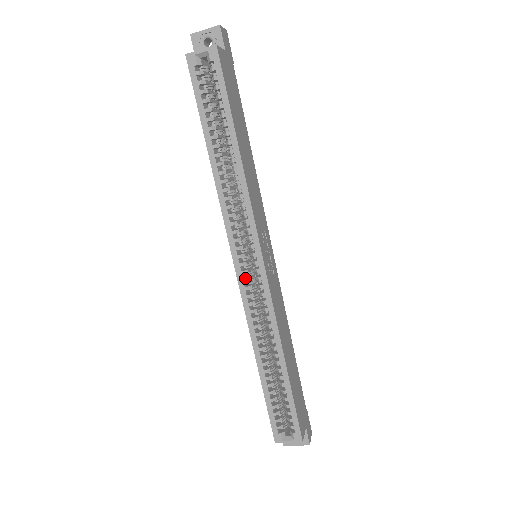
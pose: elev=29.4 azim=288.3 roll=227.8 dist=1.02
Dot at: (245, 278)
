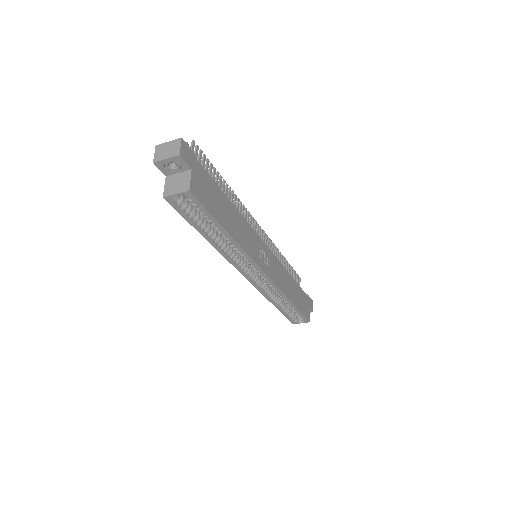
Dot at: (255, 280)
